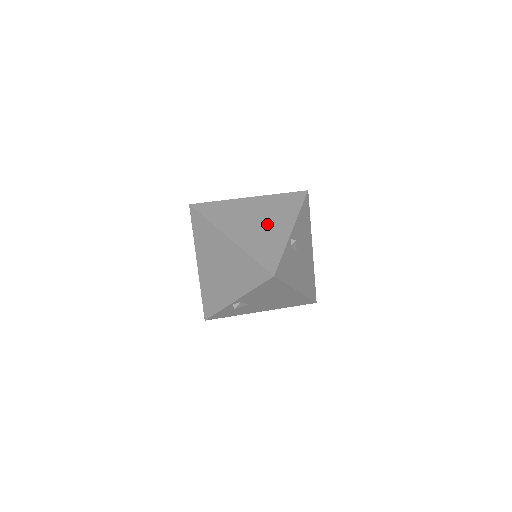
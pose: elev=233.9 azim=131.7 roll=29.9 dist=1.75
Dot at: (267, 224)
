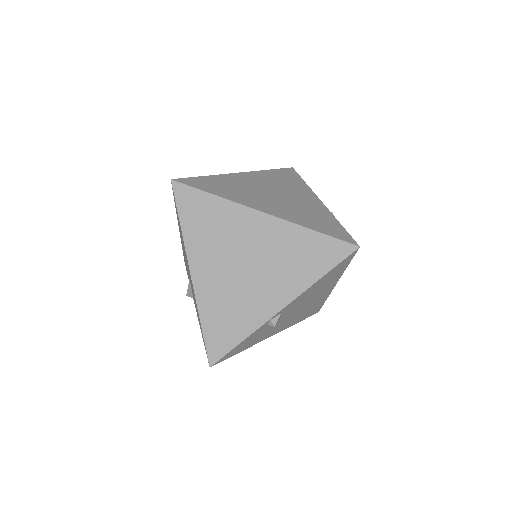
Dot at: (290, 197)
